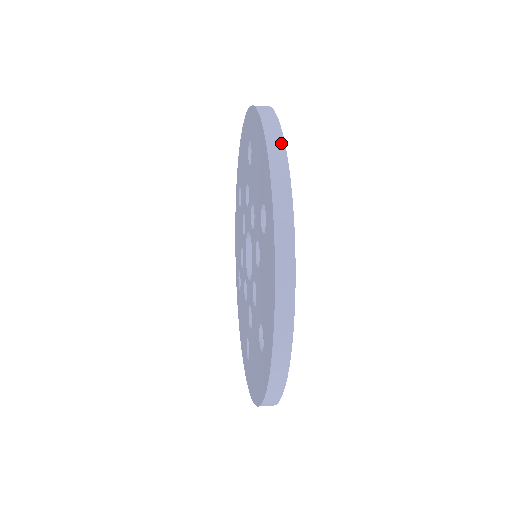
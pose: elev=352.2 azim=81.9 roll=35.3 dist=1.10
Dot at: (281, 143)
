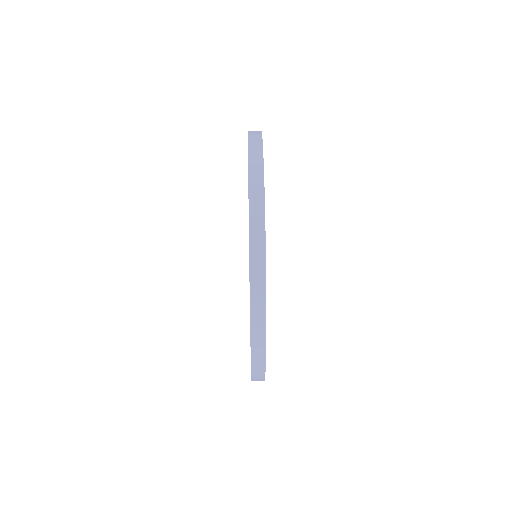
Dot at: occluded
